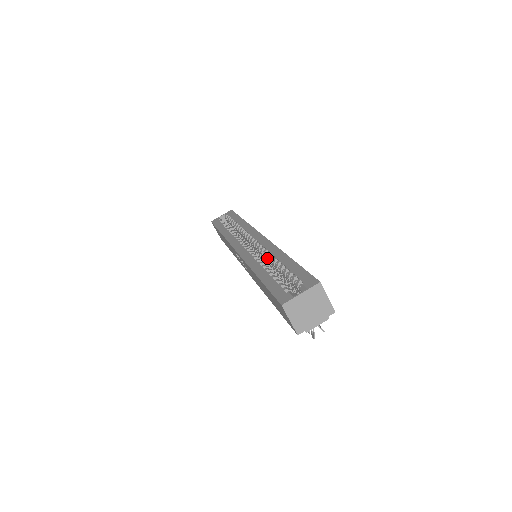
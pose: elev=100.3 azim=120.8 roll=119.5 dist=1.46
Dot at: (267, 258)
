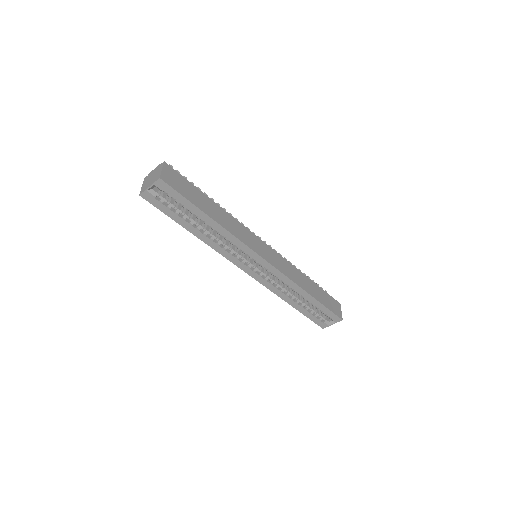
Dot at: occluded
